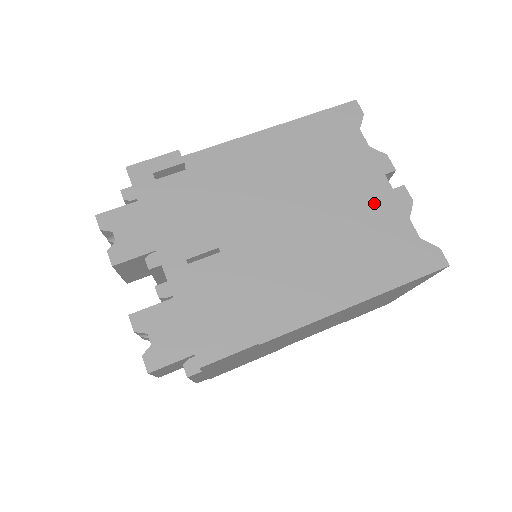
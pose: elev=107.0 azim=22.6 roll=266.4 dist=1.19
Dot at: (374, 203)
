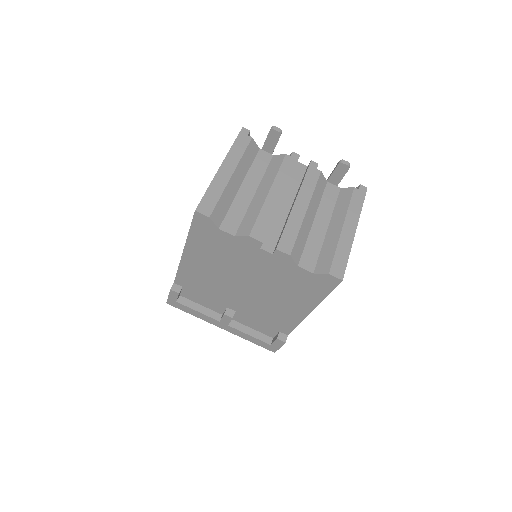
Dot at: (271, 266)
